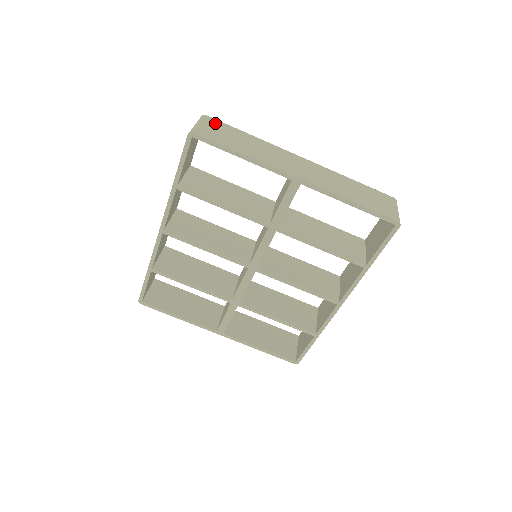
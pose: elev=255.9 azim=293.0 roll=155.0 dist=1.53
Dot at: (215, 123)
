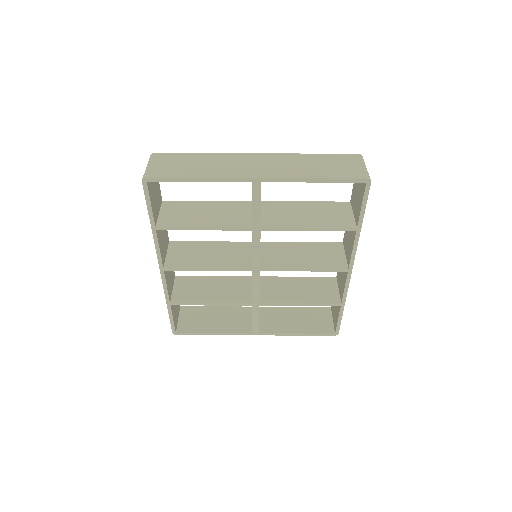
Dot at: (164, 157)
